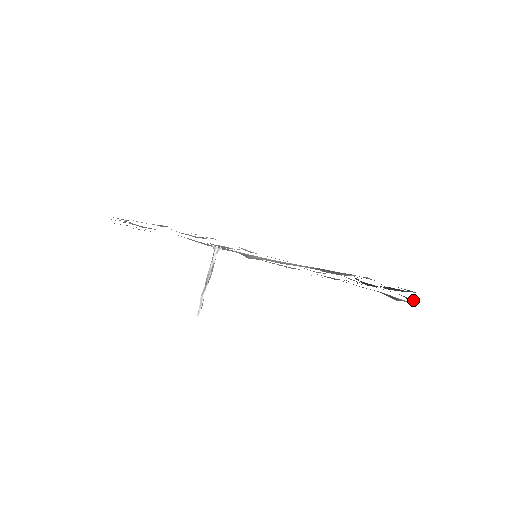
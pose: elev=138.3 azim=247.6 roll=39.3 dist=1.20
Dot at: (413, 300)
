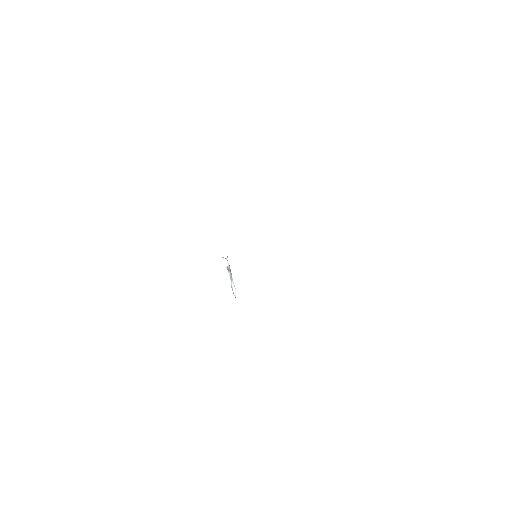
Dot at: occluded
